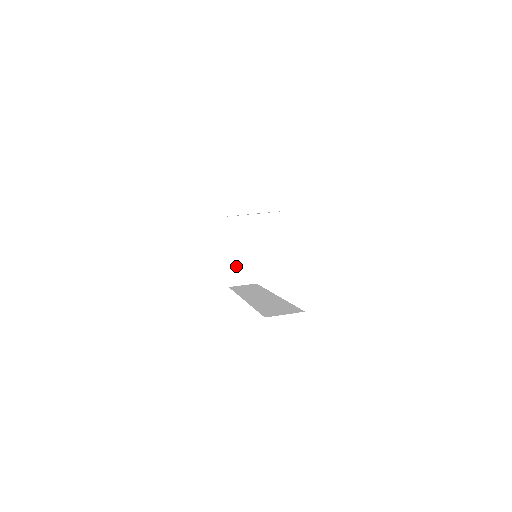
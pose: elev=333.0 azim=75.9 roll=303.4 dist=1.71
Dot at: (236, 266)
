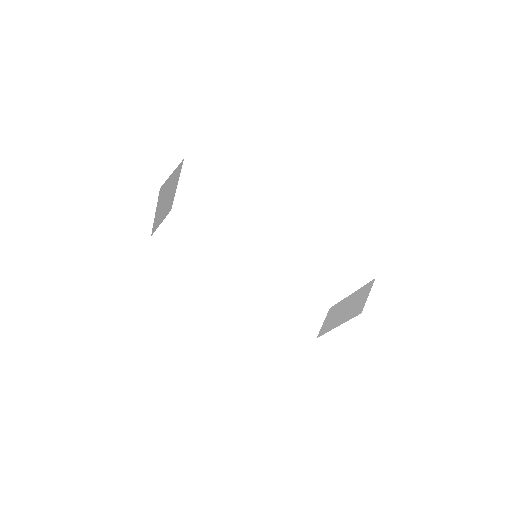
Dot at: (160, 215)
